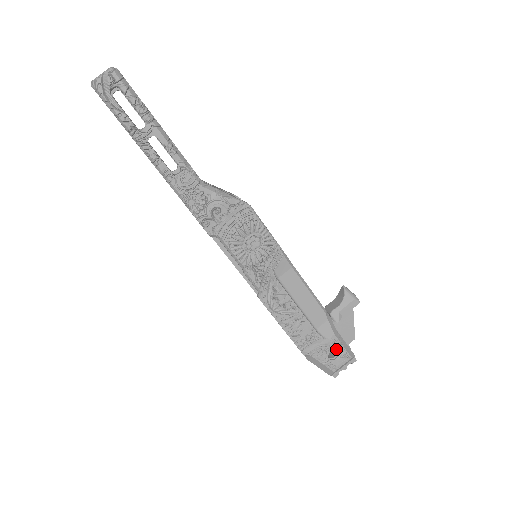
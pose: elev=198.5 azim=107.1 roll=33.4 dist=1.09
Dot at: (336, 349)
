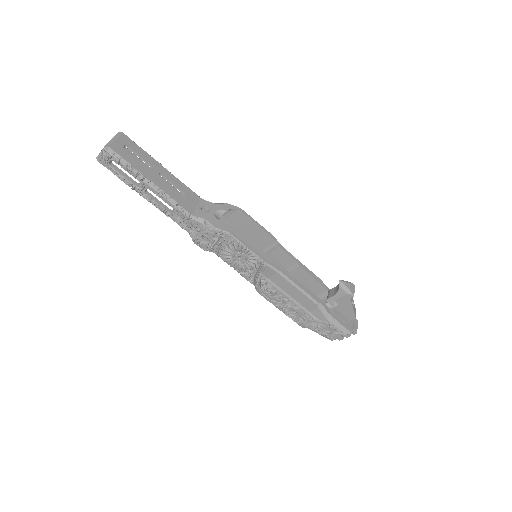
Dot at: (330, 328)
